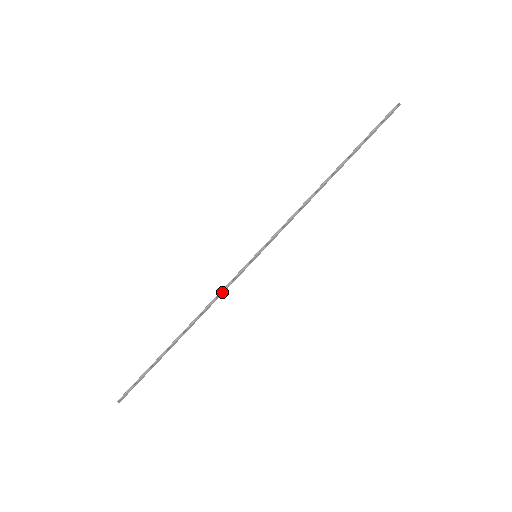
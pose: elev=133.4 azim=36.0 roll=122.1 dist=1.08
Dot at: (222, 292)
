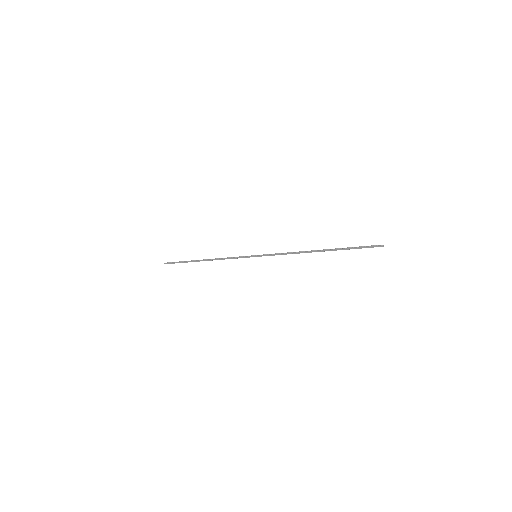
Dot at: (231, 258)
